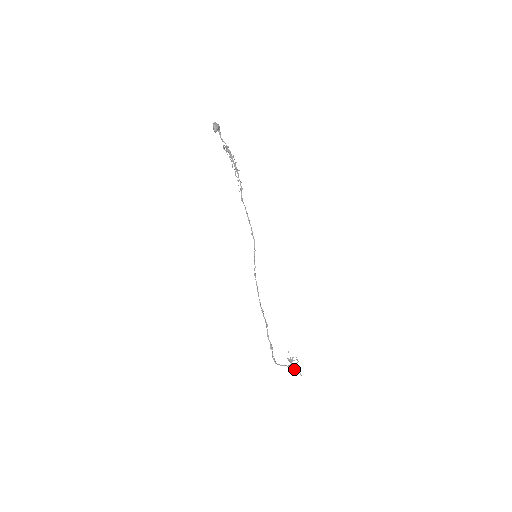
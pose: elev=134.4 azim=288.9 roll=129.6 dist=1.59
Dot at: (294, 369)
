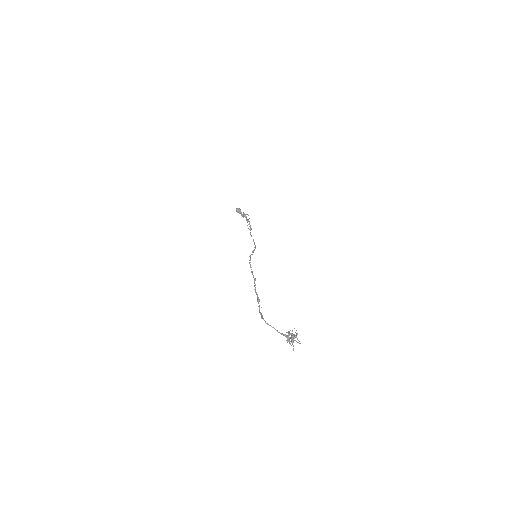
Dot at: (291, 341)
